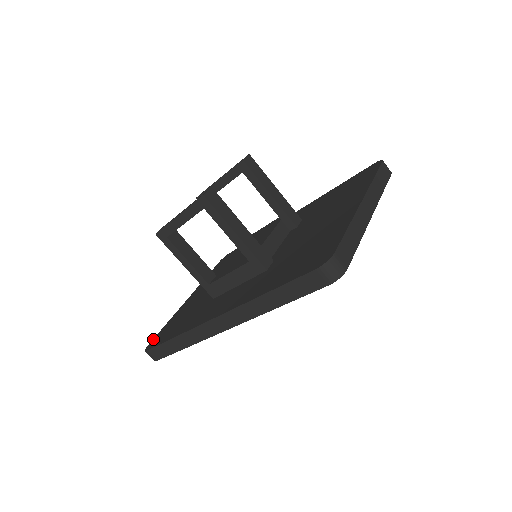
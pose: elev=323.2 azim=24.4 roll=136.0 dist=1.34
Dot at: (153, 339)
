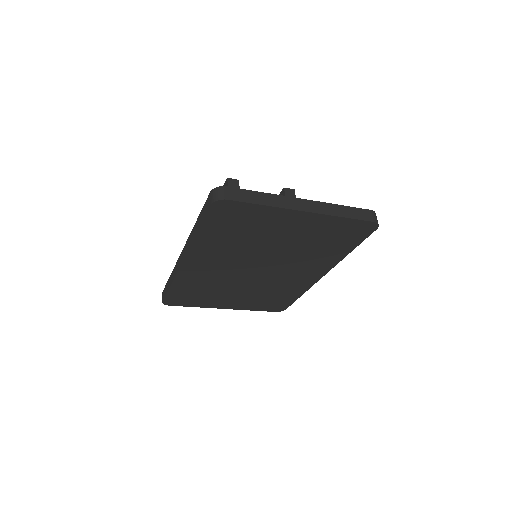
Dot at: occluded
